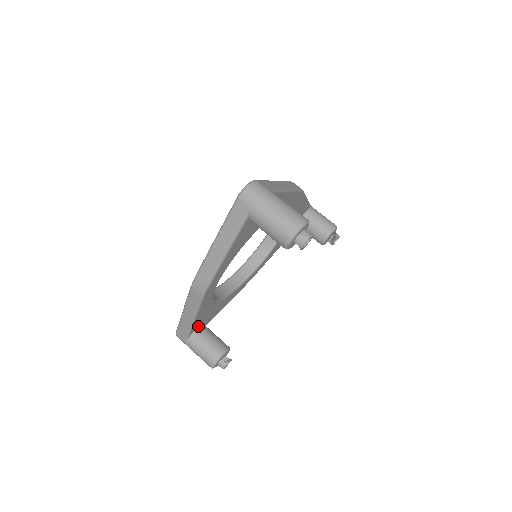
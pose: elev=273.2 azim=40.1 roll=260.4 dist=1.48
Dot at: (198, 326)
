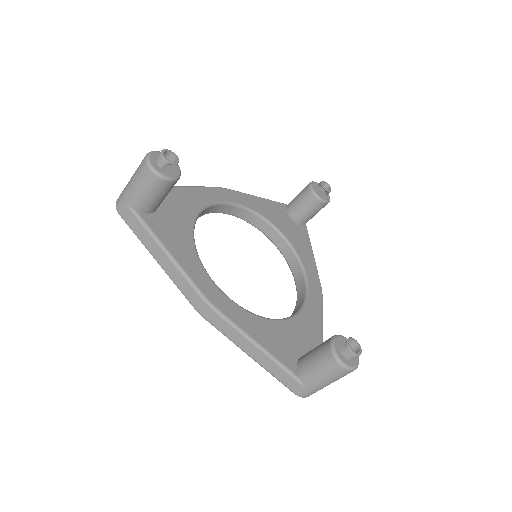
Dot at: (295, 359)
